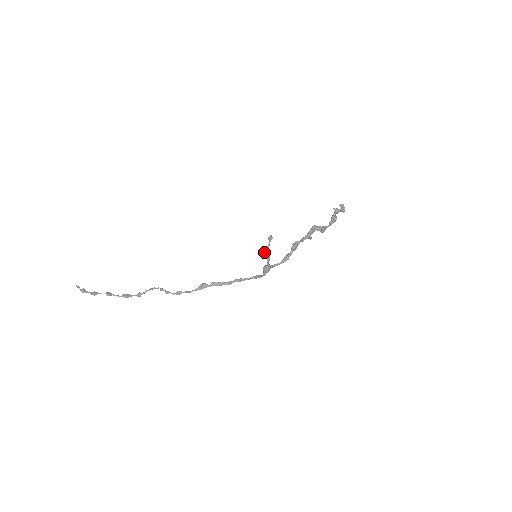
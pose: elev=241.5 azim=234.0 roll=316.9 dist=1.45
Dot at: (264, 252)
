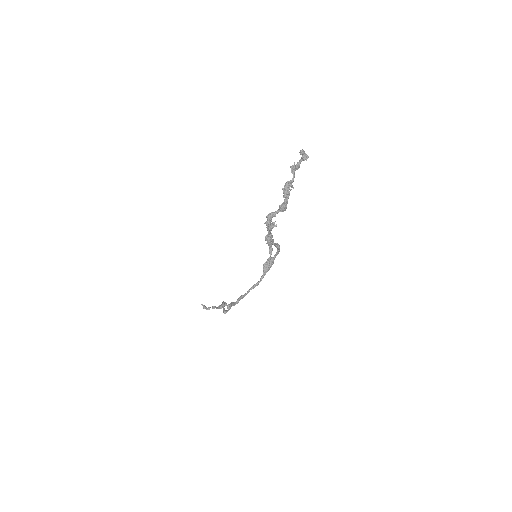
Dot at: occluded
